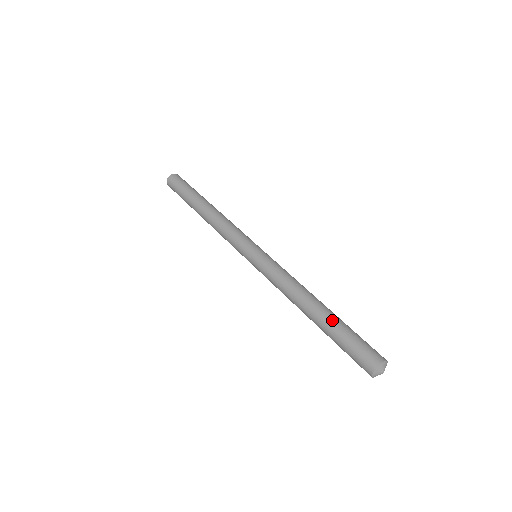
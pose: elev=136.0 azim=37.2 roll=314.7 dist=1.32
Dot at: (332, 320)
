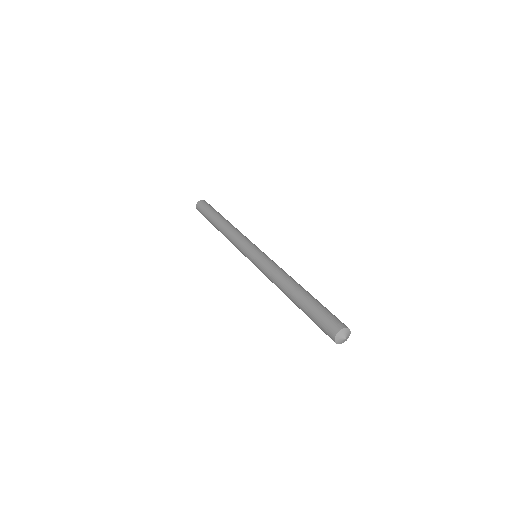
Dot at: occluded
